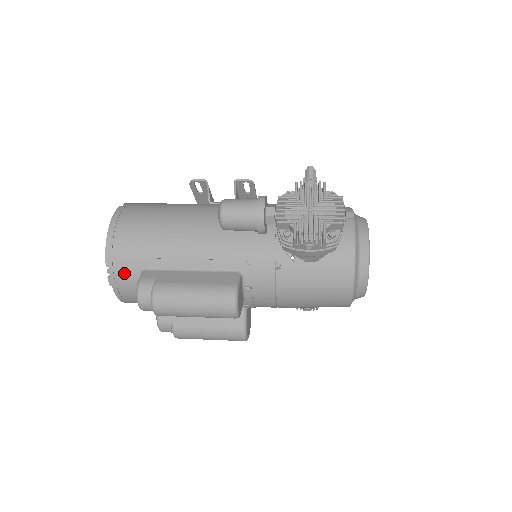
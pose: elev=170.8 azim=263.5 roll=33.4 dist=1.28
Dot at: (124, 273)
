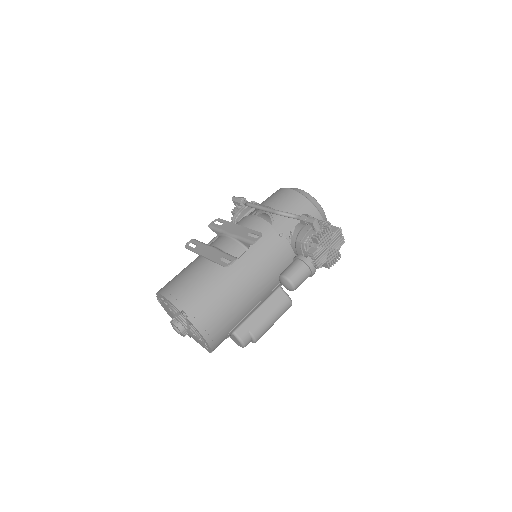
Dot at: occluded
